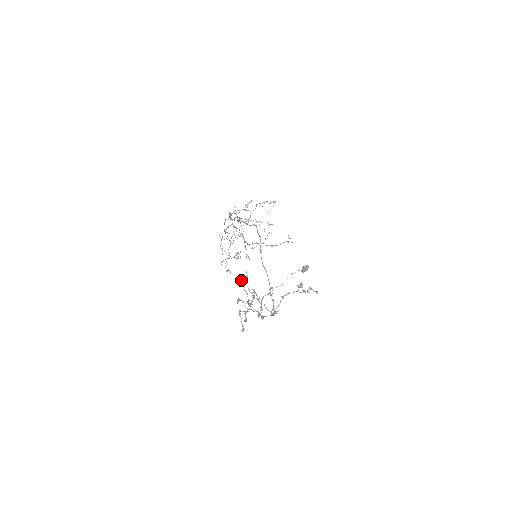
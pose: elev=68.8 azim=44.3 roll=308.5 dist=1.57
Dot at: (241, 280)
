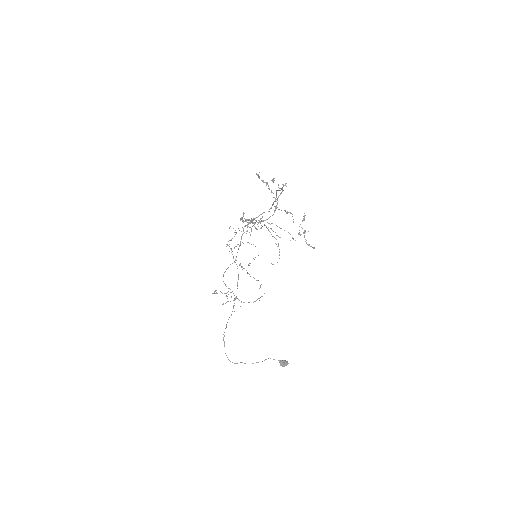
Dot at: (248, 219)
